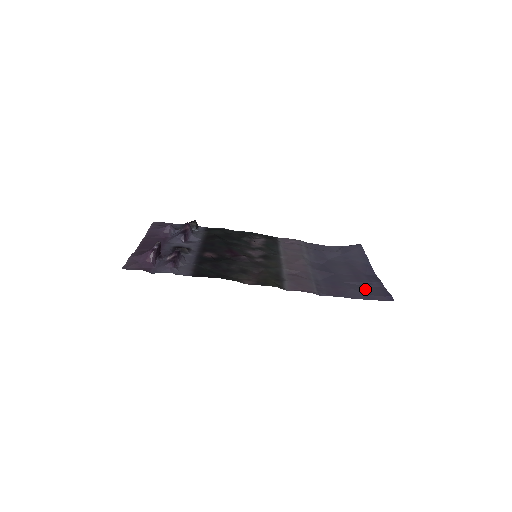
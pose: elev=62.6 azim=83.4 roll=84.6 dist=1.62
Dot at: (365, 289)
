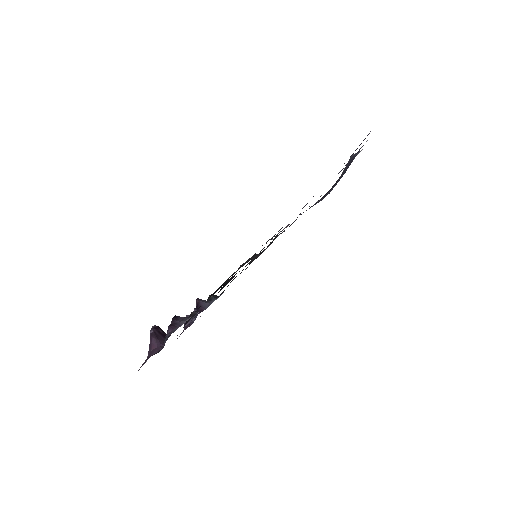
Dot at: occluded
